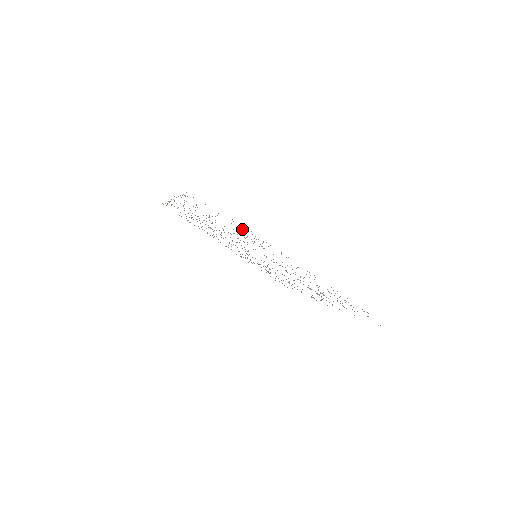
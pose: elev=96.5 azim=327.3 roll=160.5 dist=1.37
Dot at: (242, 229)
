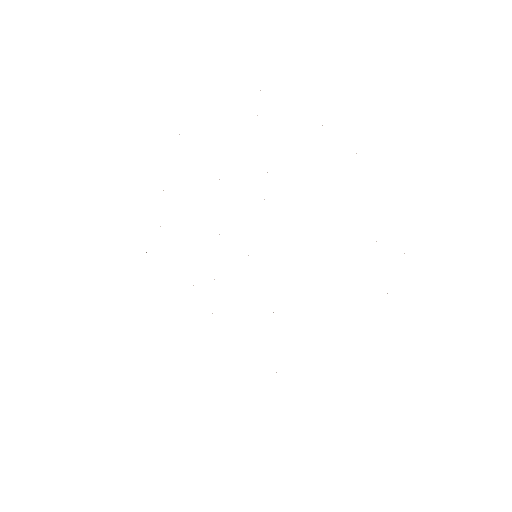
Dot at: occluded
